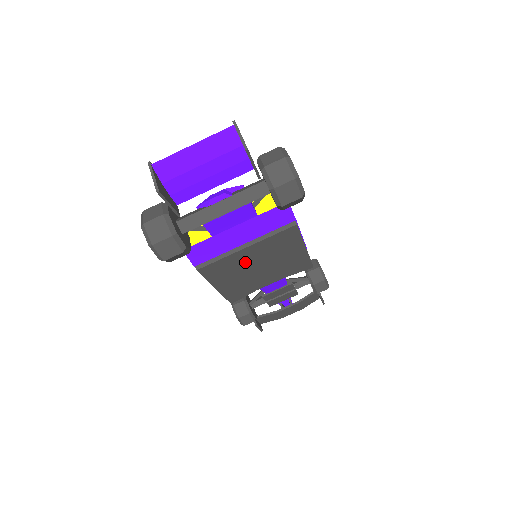
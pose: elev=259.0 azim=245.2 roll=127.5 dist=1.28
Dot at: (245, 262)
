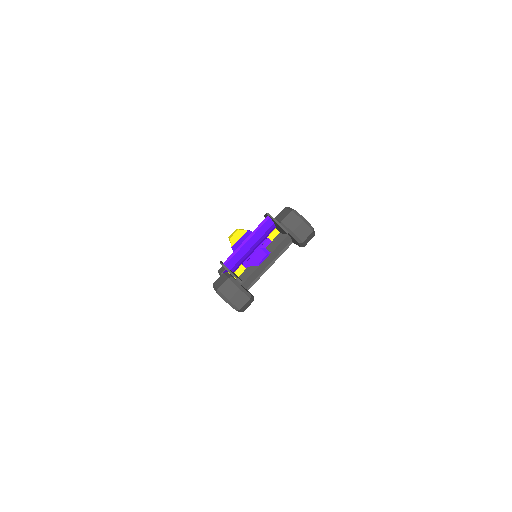
Dot at: occluded
